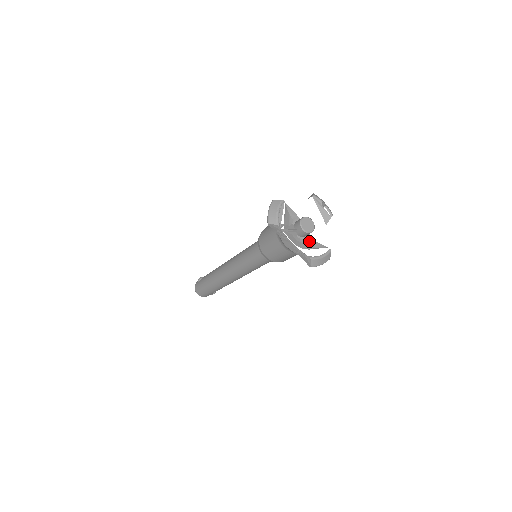
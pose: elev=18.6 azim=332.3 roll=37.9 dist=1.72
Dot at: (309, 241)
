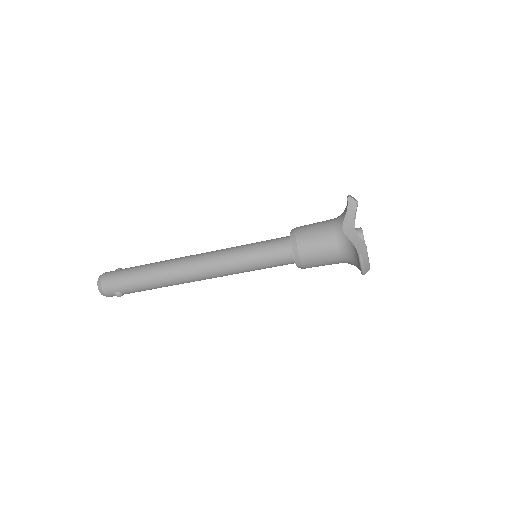
Dot at: occluded
